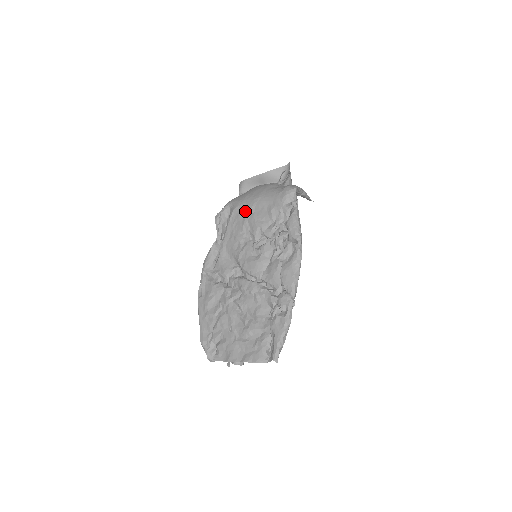
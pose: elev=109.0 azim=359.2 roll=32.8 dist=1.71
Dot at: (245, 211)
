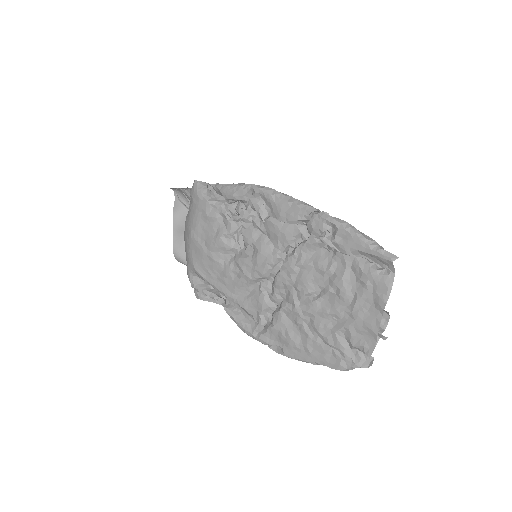
Dot at: (200, 253)
